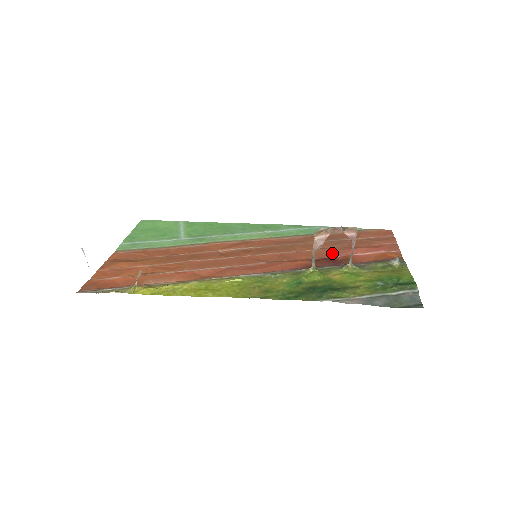
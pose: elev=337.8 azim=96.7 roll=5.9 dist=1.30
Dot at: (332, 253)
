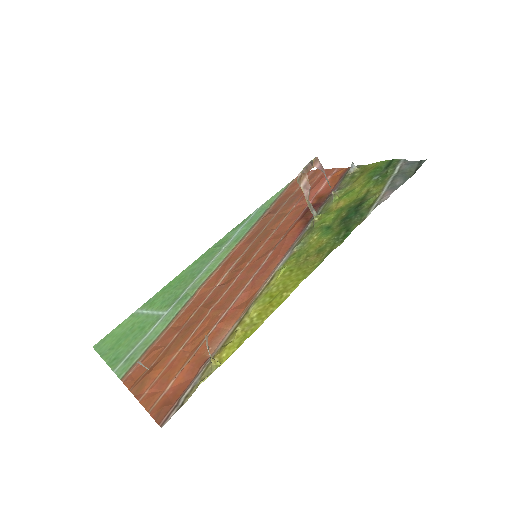
Dot at: (302, 206)
